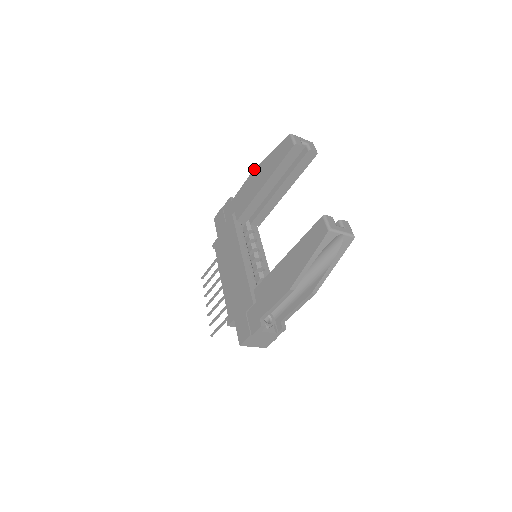
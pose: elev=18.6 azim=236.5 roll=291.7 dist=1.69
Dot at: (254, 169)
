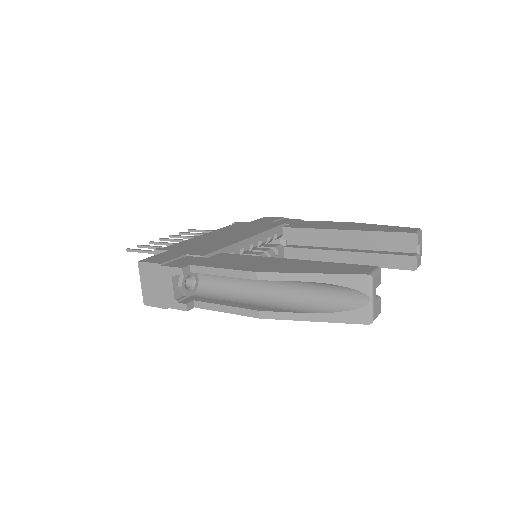
Dot at: (351, 222)
